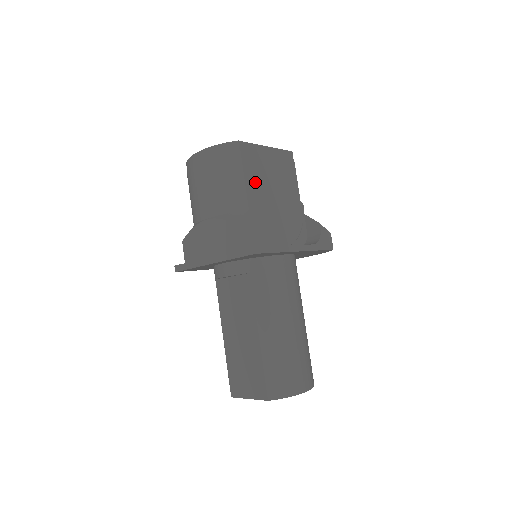
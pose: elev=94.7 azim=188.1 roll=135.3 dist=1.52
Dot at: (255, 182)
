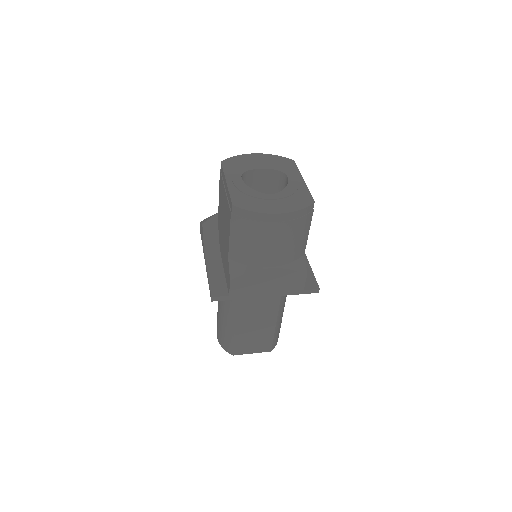
Dot at: occluded
